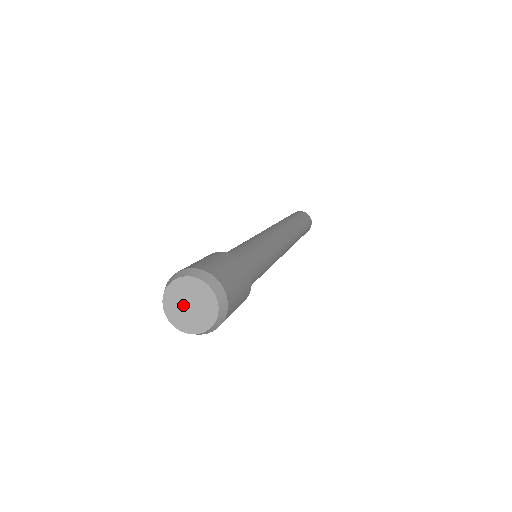
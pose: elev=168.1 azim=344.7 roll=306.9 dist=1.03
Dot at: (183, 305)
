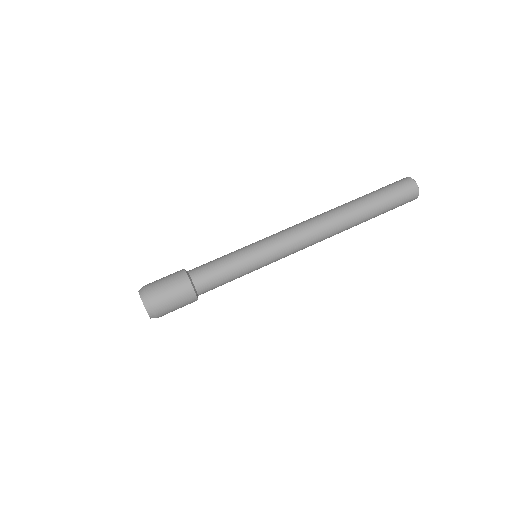
Dot at: occluded
